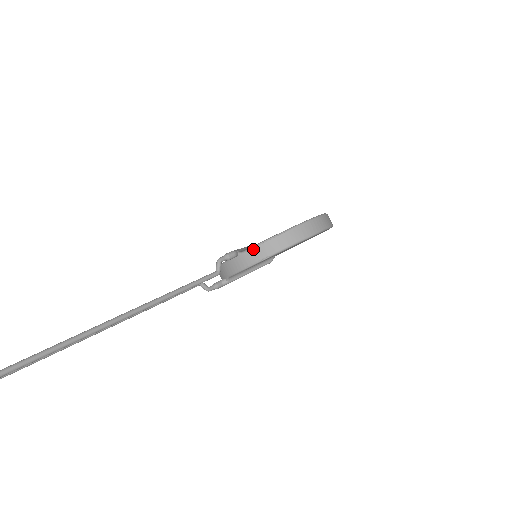
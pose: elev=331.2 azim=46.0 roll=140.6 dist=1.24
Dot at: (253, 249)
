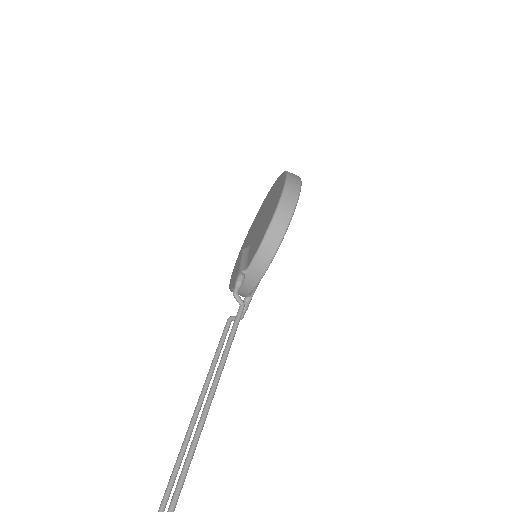
Dot at: (255, 261)
